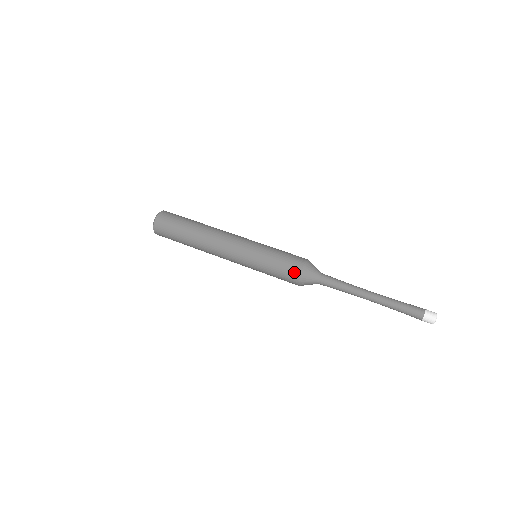
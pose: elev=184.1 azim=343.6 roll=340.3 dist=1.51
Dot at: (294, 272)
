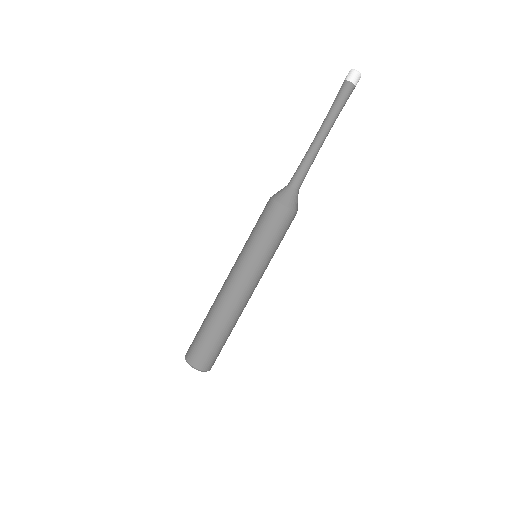
Dot at: (268, 206)
